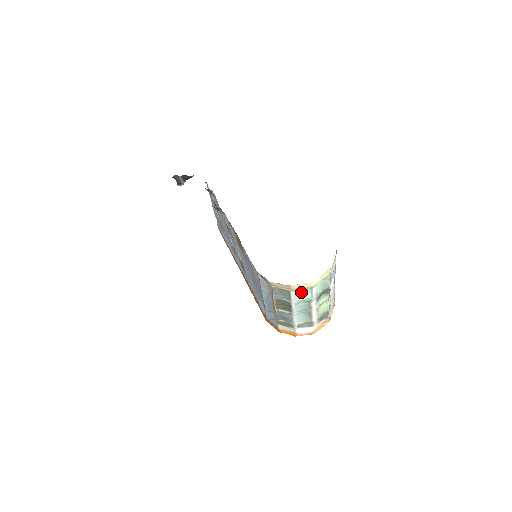
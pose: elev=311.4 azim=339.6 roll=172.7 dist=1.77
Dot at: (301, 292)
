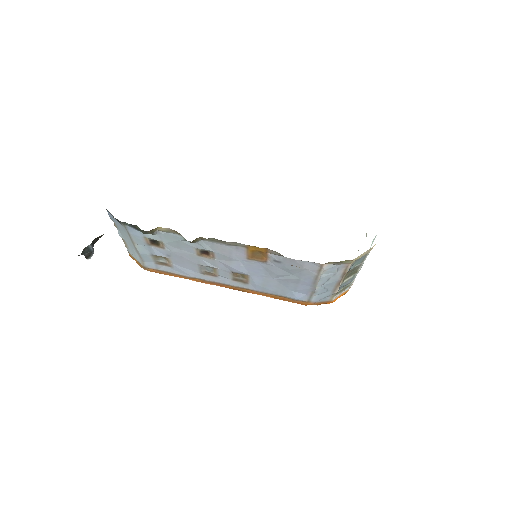
Dot at: occluded
